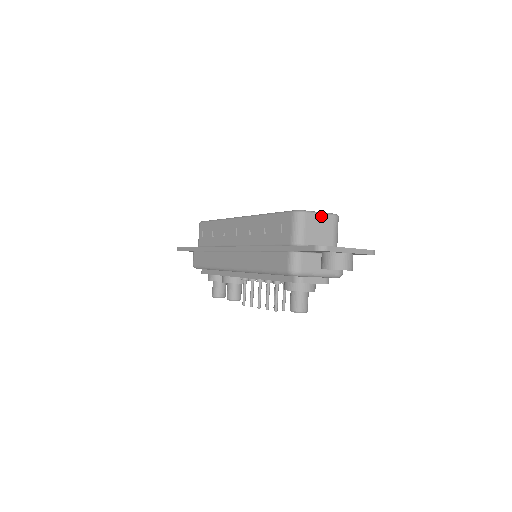
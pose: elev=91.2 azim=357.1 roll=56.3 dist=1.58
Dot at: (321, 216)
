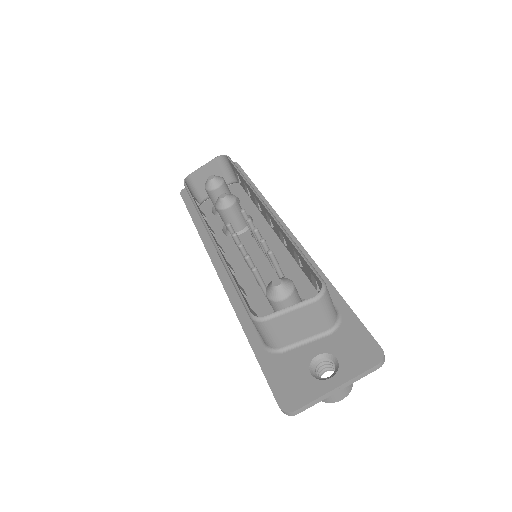
Dot at: (293, 312)
